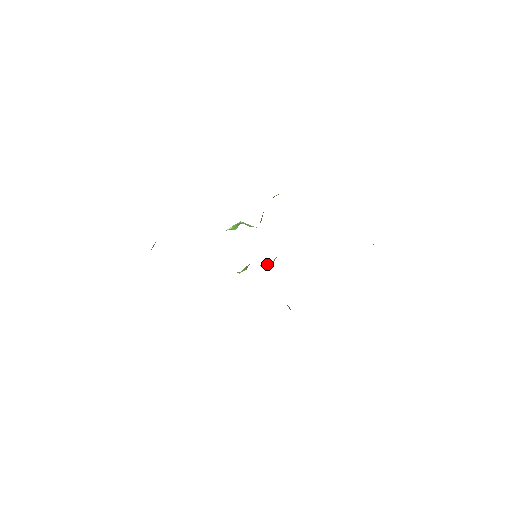
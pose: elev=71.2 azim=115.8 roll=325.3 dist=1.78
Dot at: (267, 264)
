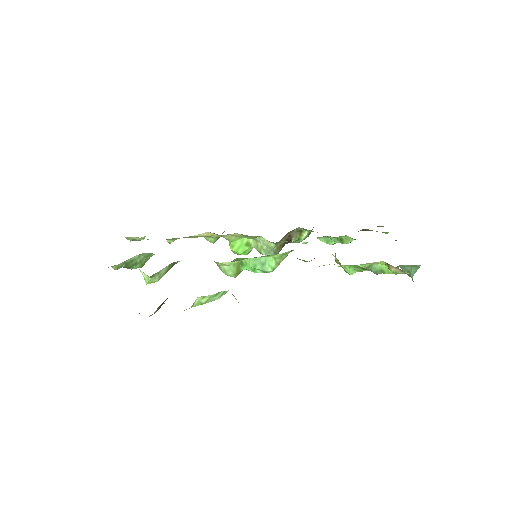
Dot at: (266, 265)
